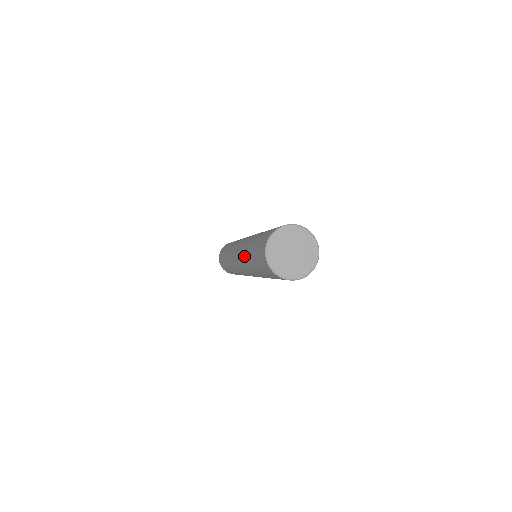
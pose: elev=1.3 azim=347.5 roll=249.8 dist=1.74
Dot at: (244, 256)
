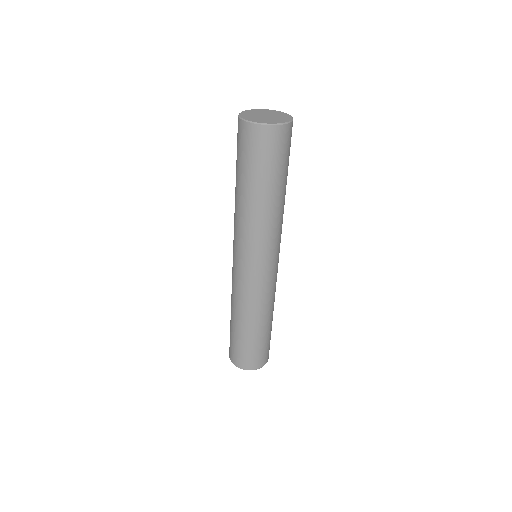
Dot at: occluded
